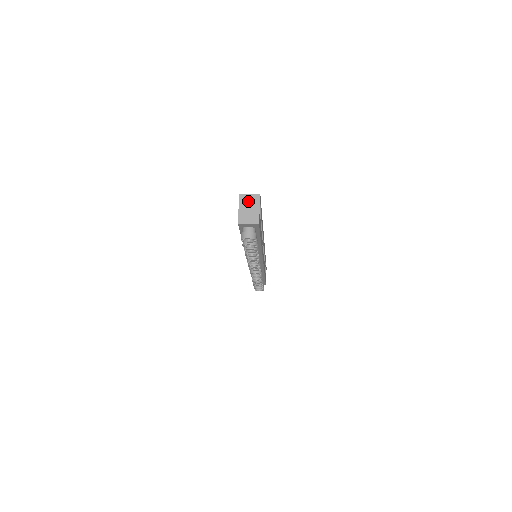
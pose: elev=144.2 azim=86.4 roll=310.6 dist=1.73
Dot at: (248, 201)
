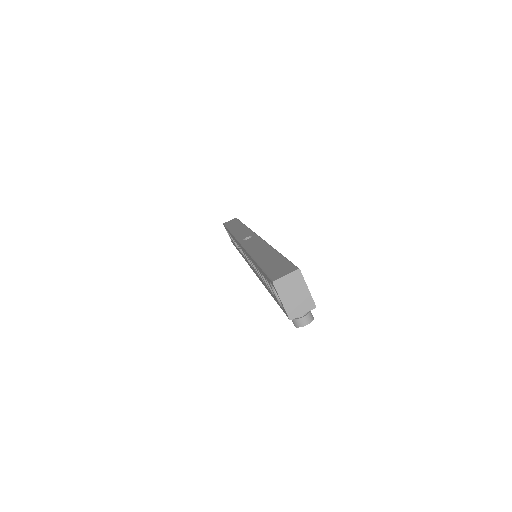
Dot at: (288, 286)
